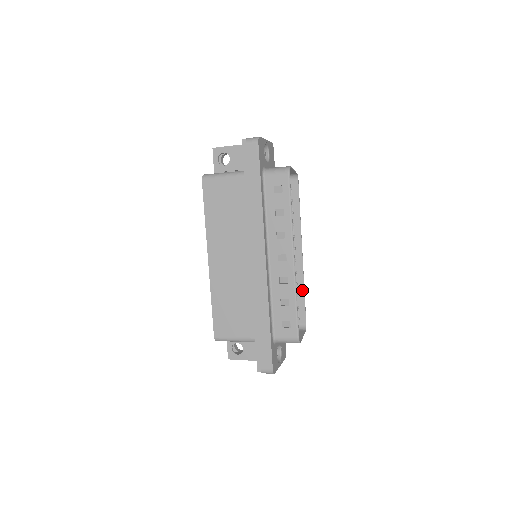
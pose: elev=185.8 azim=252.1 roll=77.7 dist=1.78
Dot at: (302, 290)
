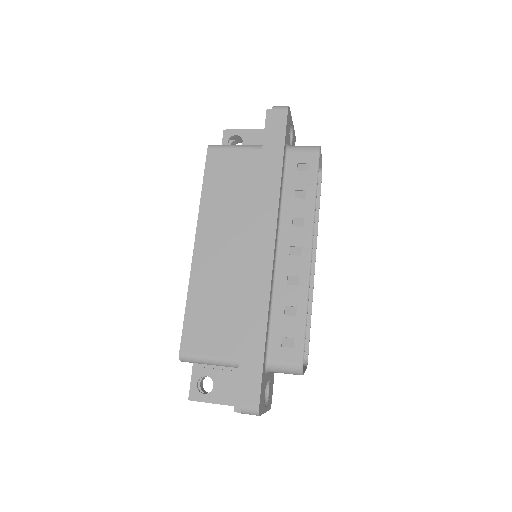
Dot at: (308, 312)
